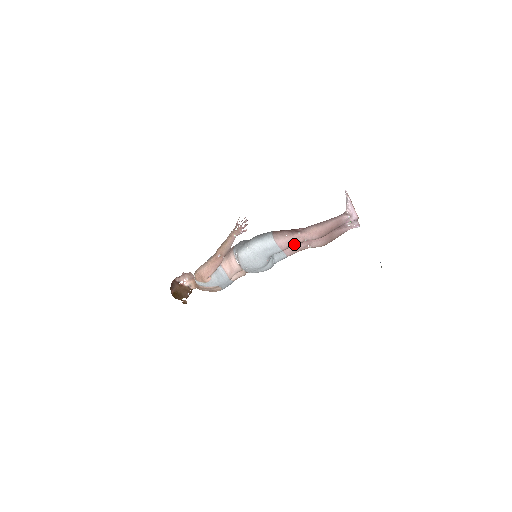
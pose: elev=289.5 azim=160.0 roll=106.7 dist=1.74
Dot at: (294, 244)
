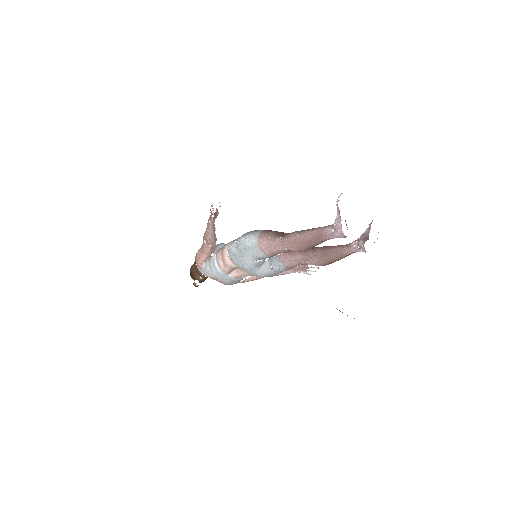
Dot at: (277, 251)
